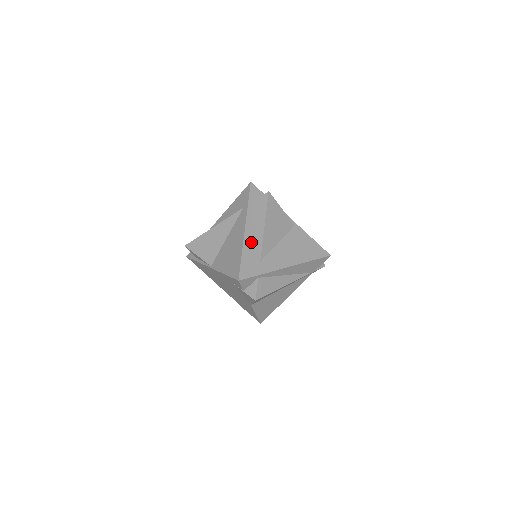
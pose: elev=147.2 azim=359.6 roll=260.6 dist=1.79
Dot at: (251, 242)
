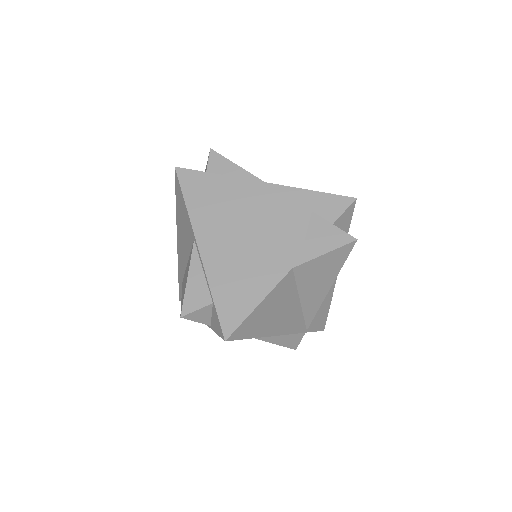
Dot at: occluded
